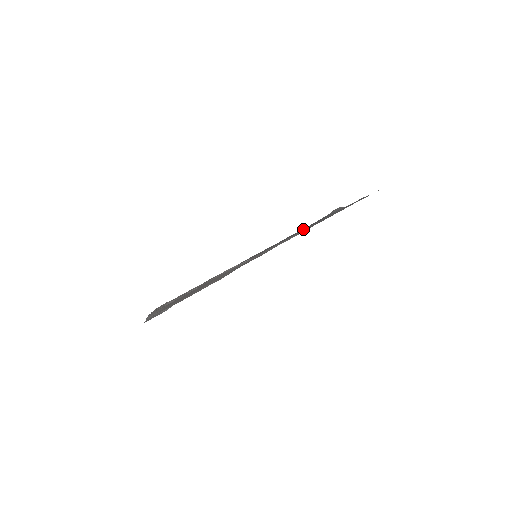
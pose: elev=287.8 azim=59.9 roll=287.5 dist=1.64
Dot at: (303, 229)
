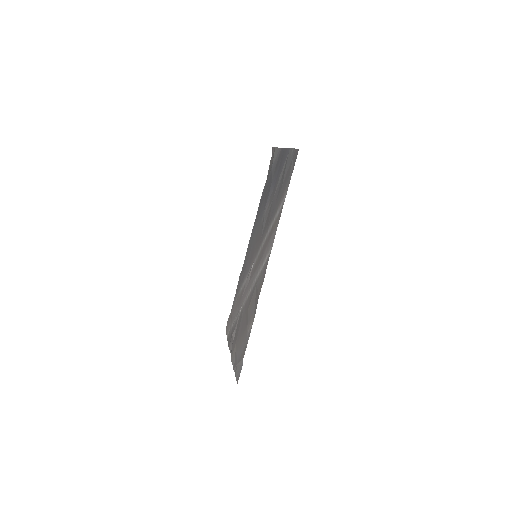
Dot at: (267, 199)
